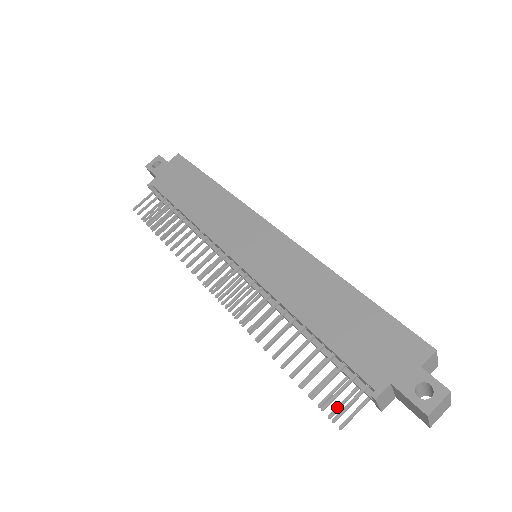
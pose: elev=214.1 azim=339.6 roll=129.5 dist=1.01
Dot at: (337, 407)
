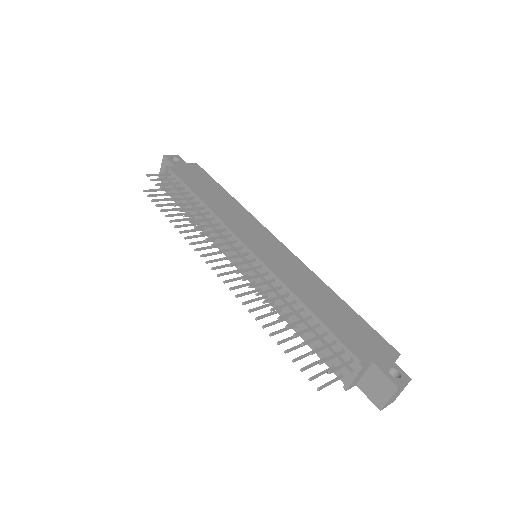
Dot at: (316, 374)
